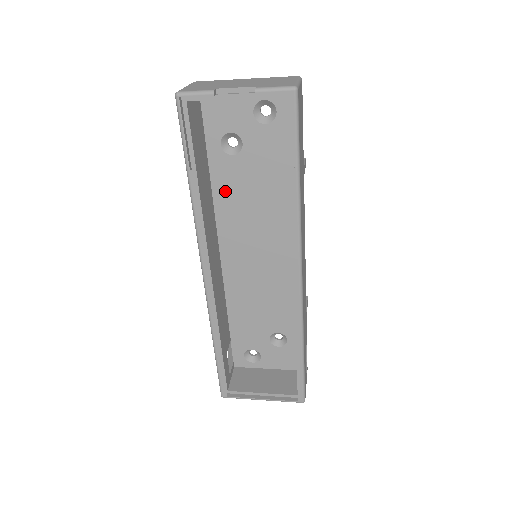
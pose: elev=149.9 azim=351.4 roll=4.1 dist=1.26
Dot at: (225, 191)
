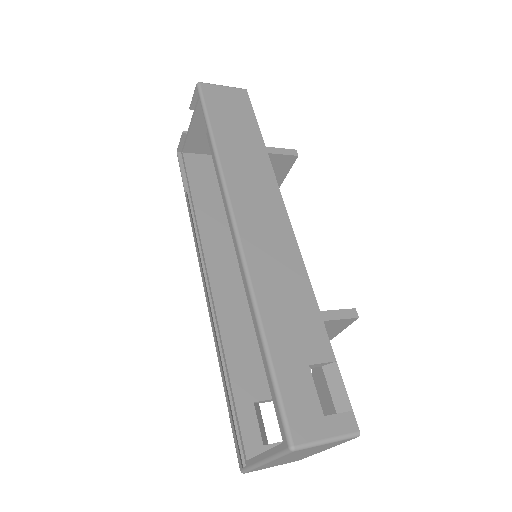
Dot at: occluded
